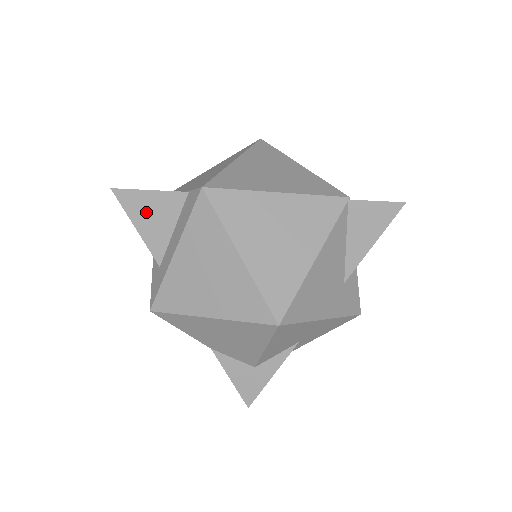
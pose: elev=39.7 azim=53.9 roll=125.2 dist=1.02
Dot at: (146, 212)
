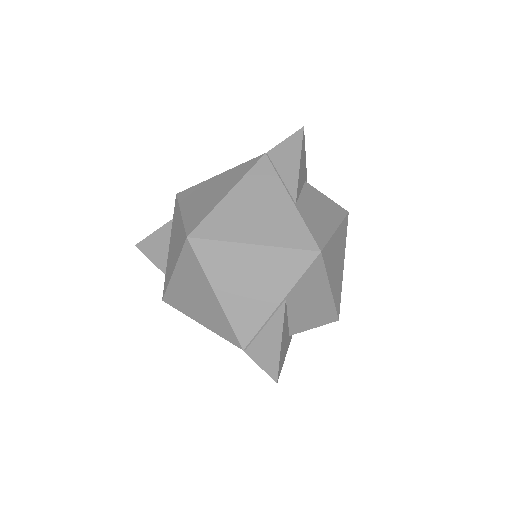
Dot at: occluded
